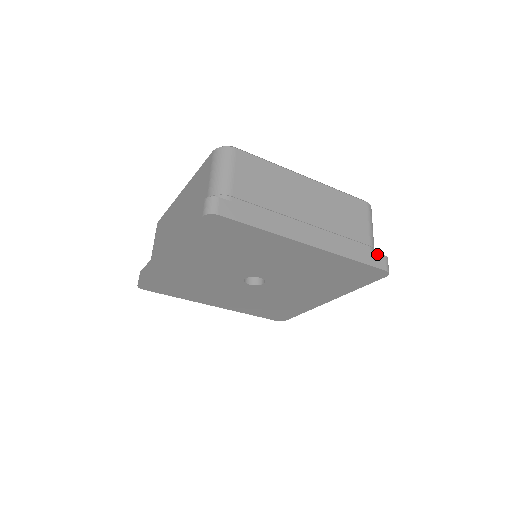
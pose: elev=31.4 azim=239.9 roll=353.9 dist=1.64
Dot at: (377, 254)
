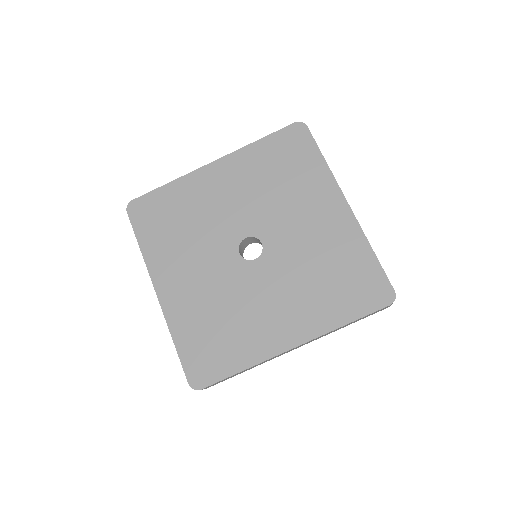
Dot at: occluded
